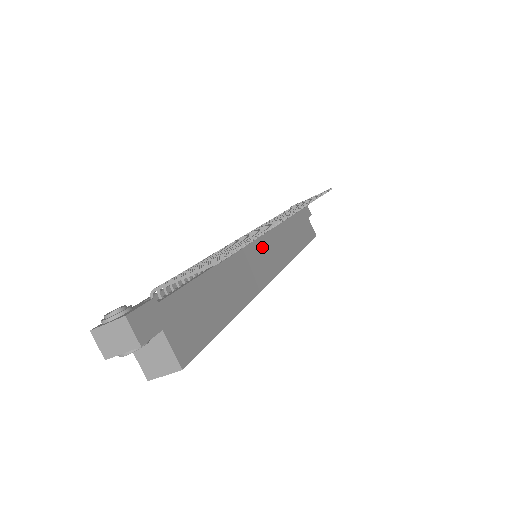
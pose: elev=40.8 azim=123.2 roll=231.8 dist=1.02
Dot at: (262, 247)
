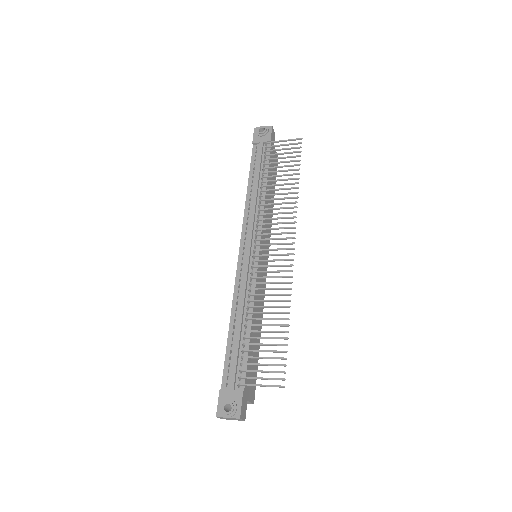
Dot at: (262, 253)
